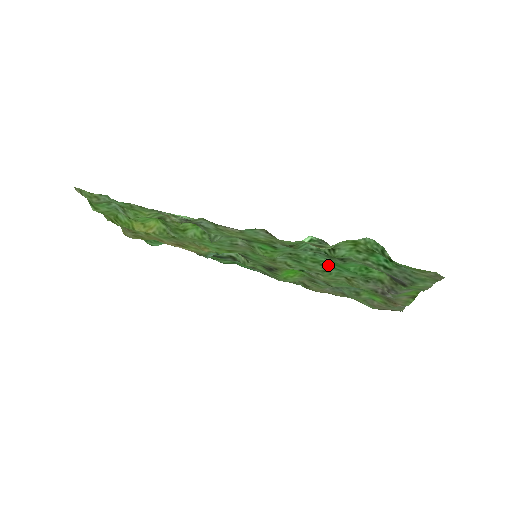
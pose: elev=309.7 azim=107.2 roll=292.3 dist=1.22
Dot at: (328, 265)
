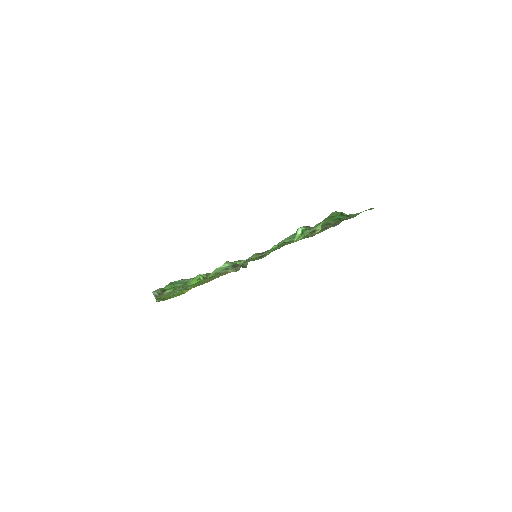
Dot at: occluded
